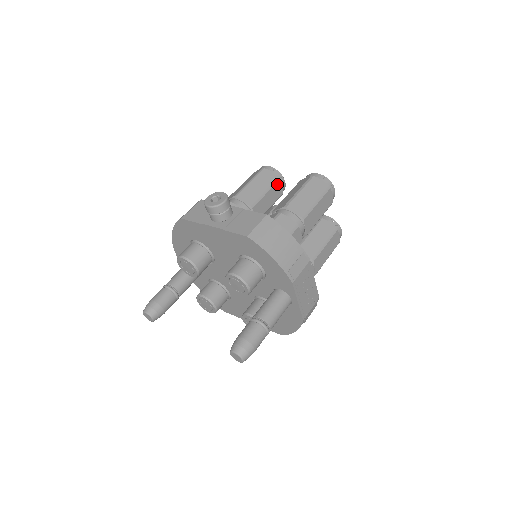
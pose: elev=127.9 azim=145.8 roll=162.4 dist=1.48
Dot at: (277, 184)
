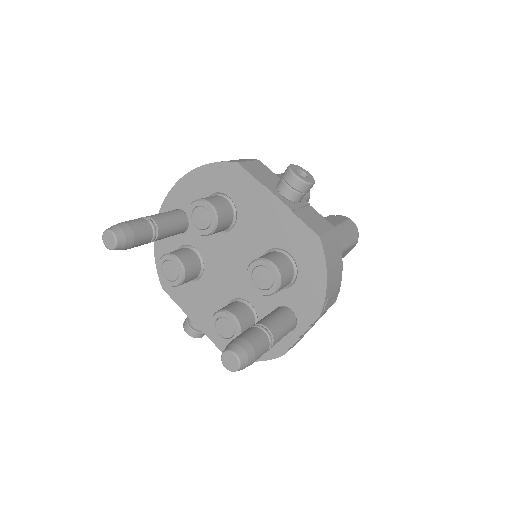
Dot at: occluded
